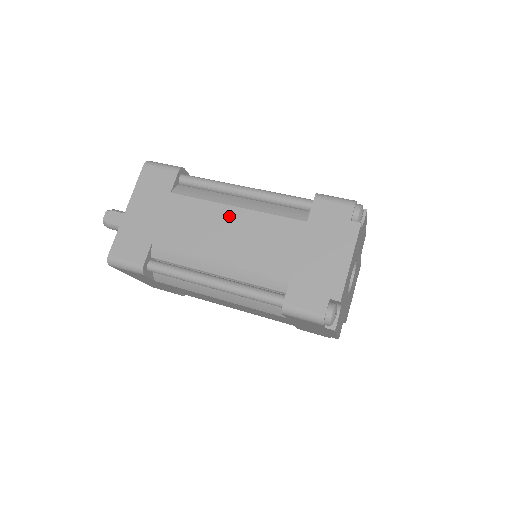
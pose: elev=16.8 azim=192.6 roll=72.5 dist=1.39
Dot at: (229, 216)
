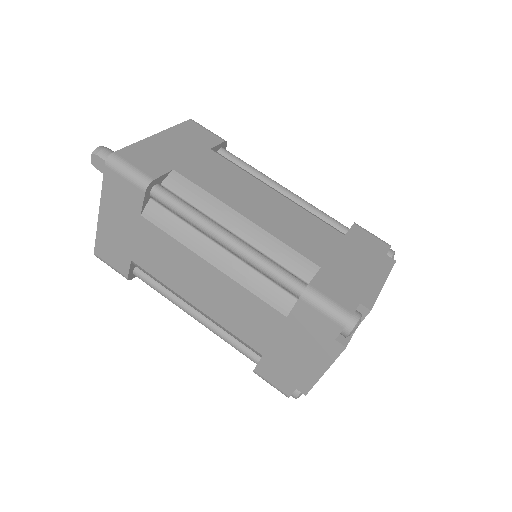
Dot at: (204, 271)
